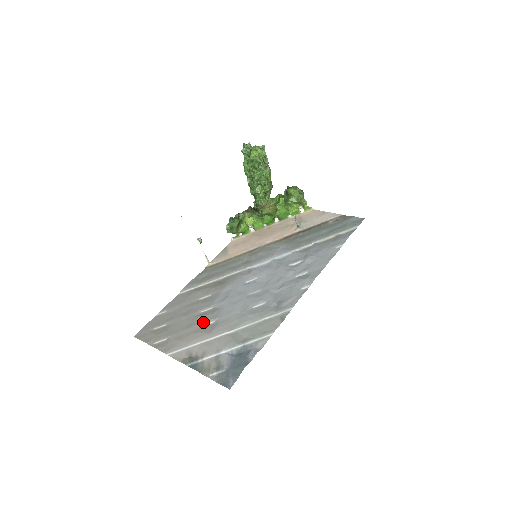
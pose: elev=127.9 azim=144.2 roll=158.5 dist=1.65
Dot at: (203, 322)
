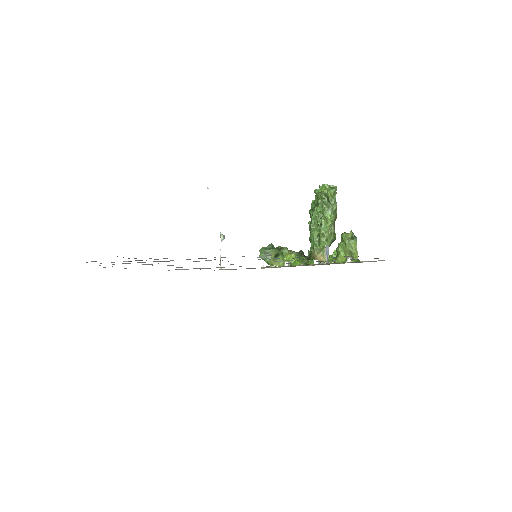
Dot at: (149, 264)
